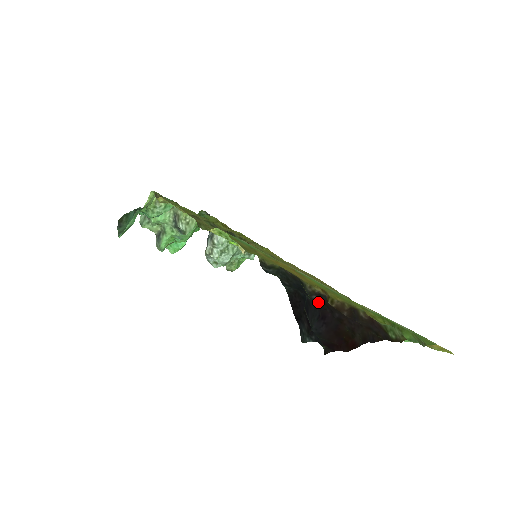
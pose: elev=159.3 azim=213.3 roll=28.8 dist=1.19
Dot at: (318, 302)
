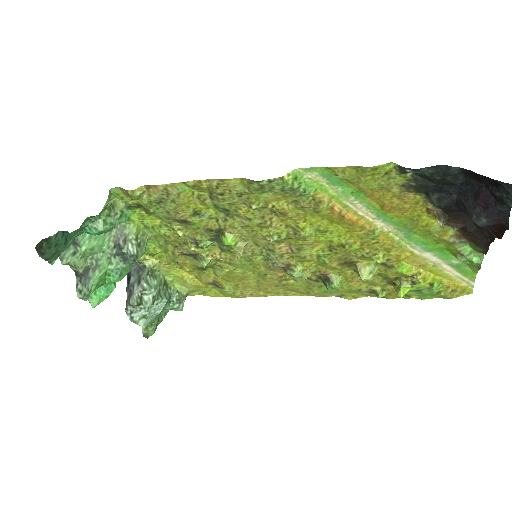
Dot at: (449, 206)
